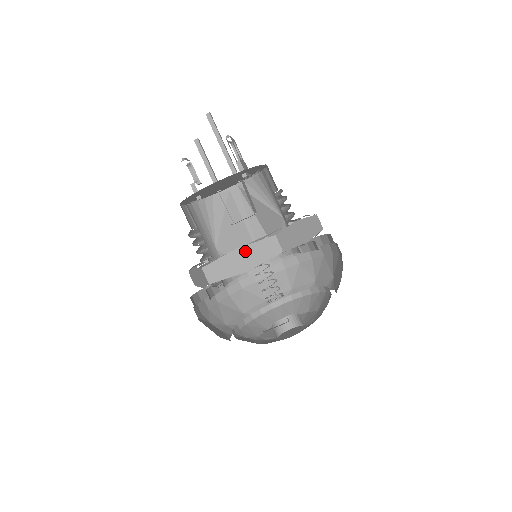
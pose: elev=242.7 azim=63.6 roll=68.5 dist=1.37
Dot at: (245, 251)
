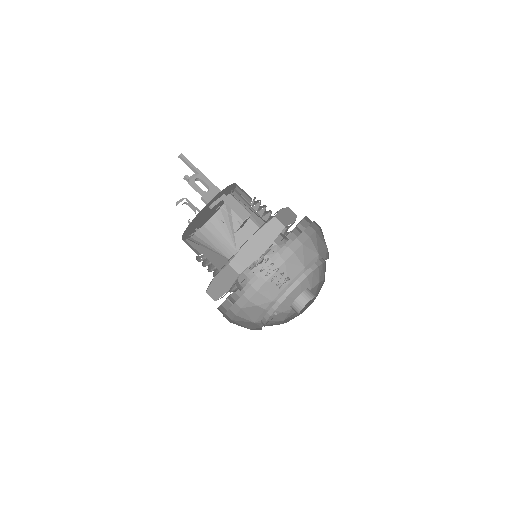
Dot at: (219, 278)
